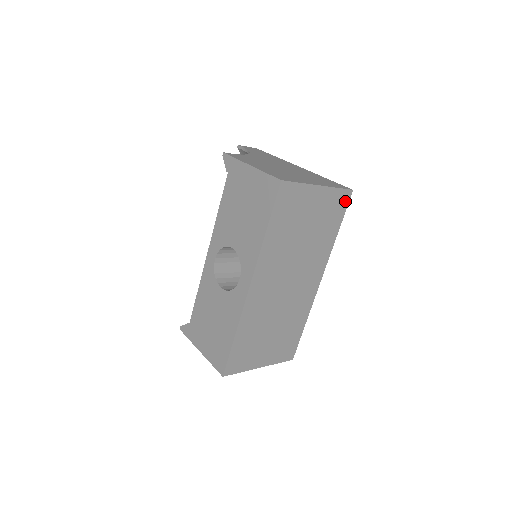
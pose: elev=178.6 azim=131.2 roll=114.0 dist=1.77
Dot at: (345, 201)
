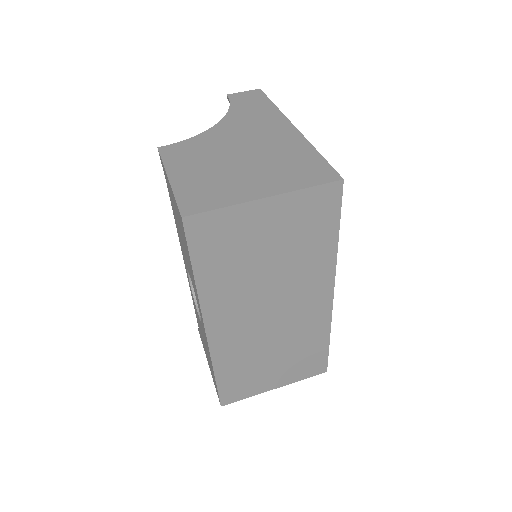
Dot at: (333, 198)
